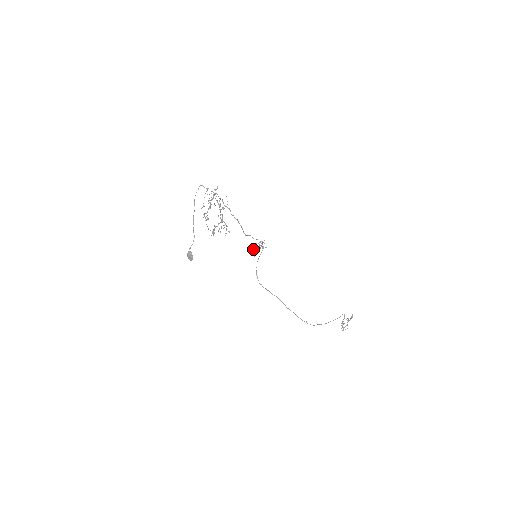
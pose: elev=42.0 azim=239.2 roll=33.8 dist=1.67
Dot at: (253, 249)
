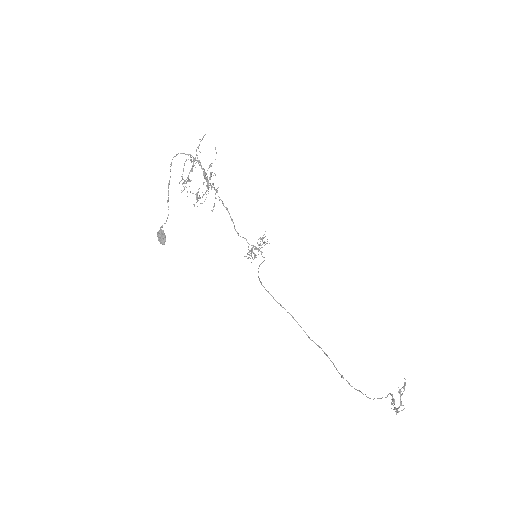
Dot at: (250, 251)
